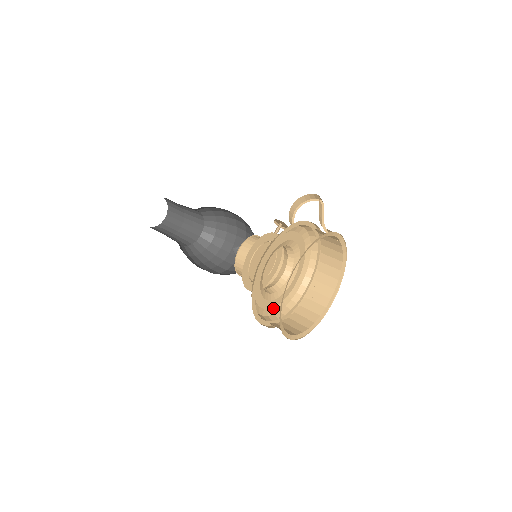
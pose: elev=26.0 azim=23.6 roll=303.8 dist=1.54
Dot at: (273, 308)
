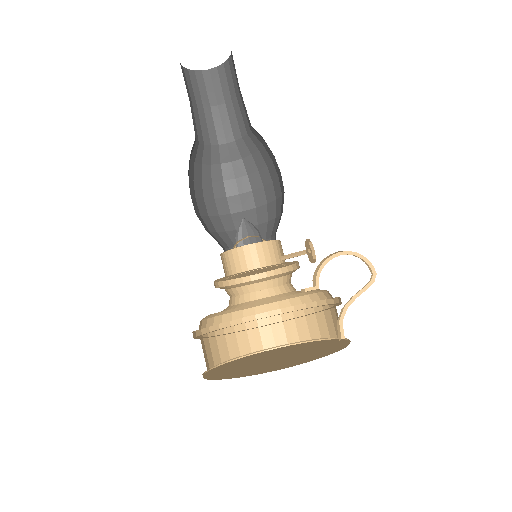
Dot at: (235, 308)
